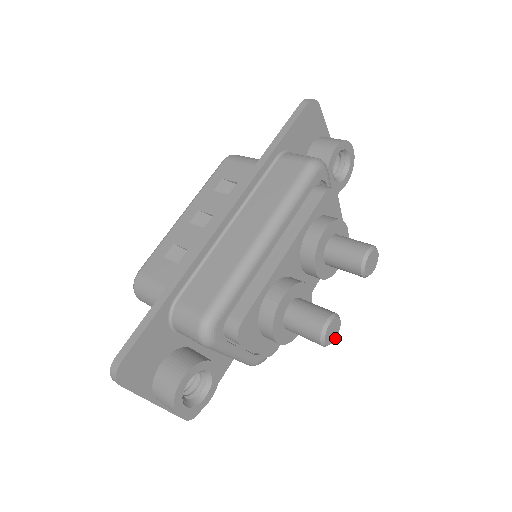
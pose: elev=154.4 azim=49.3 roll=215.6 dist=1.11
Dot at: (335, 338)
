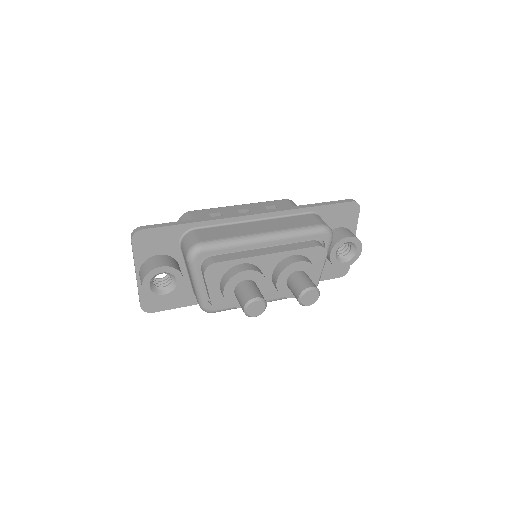
Dot at: (254, 316)
